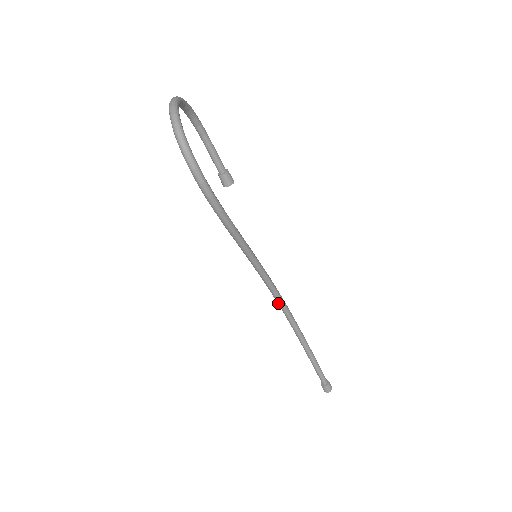
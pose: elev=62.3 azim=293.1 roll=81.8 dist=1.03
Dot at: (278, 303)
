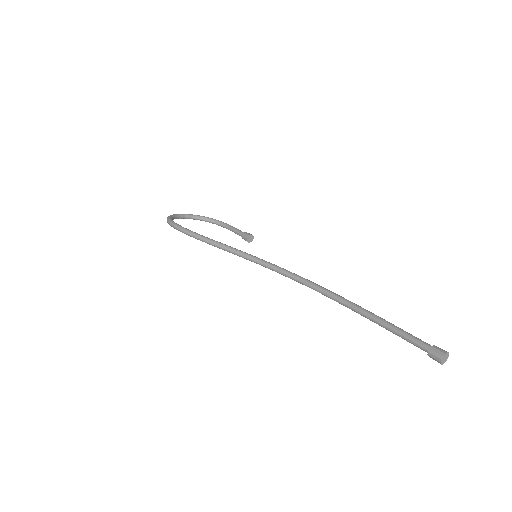
Dot at: occluded
